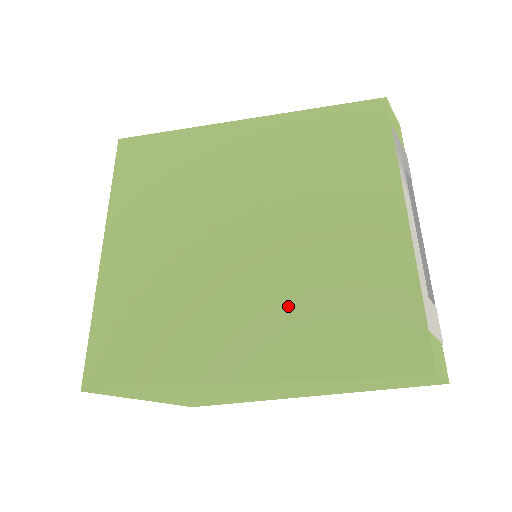
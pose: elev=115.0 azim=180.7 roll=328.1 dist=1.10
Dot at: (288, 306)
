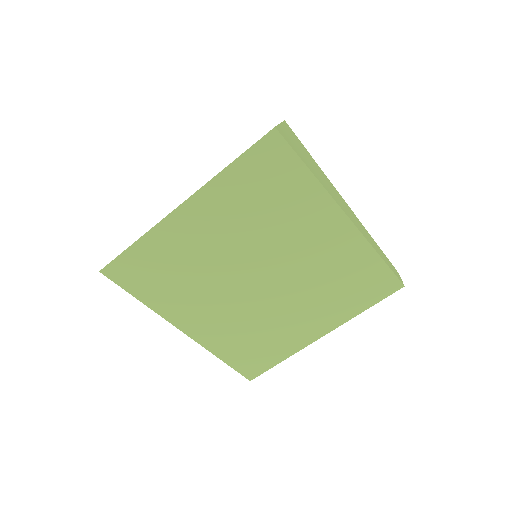
Dot at: (235, 324)
